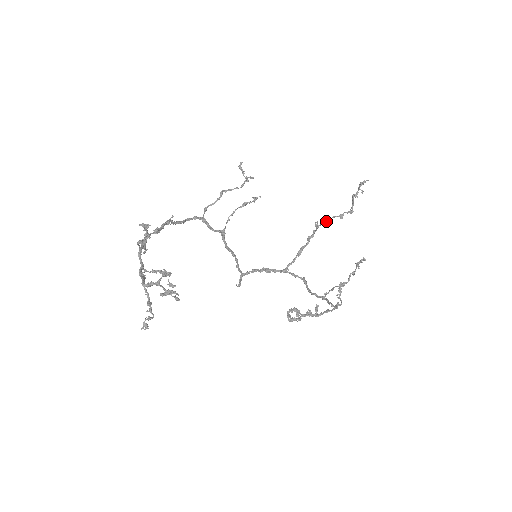
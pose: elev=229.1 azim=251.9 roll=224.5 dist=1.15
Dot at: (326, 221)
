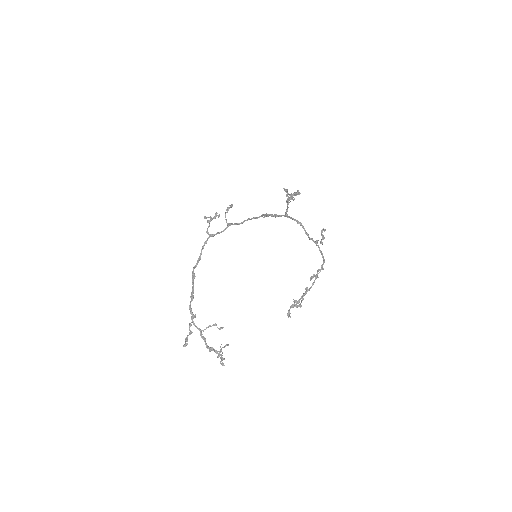
Dot at: occluded
